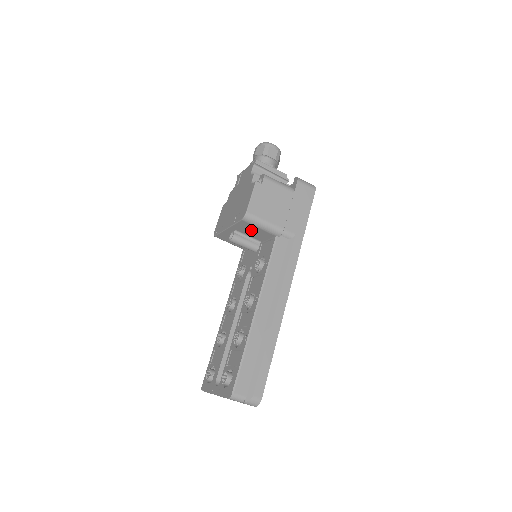
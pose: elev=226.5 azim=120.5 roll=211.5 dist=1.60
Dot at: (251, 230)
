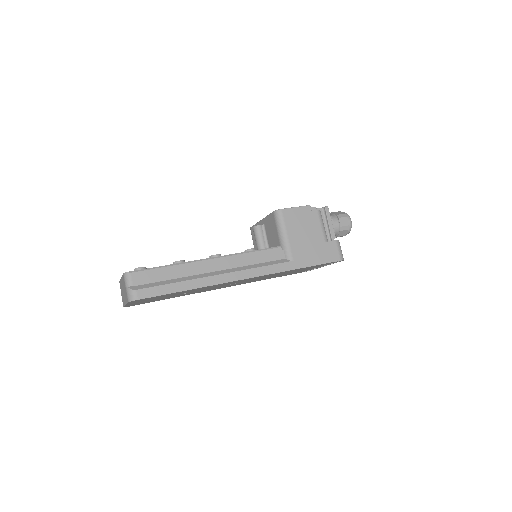
Dot at: (272, 230)
